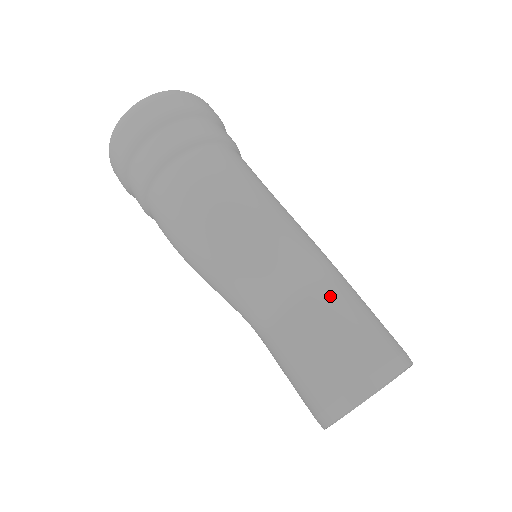
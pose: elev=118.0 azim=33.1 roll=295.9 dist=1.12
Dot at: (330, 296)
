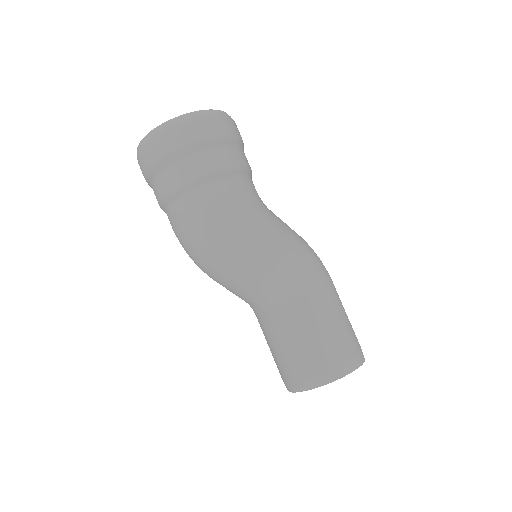
Dot at: (302, 310)
